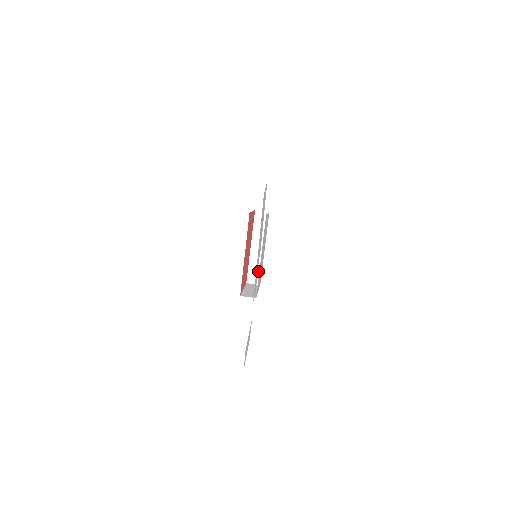
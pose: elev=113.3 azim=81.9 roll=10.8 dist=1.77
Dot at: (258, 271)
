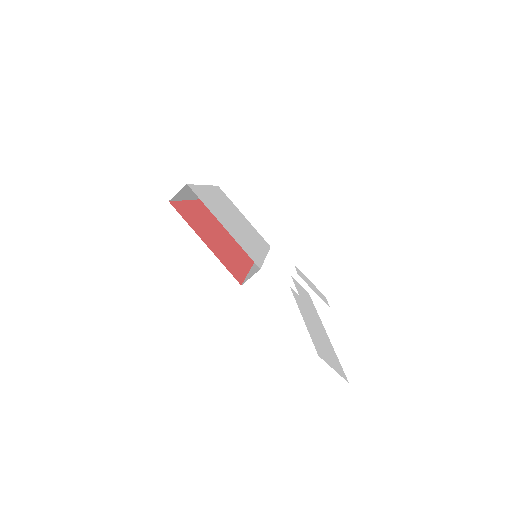
Dot at: occluded
